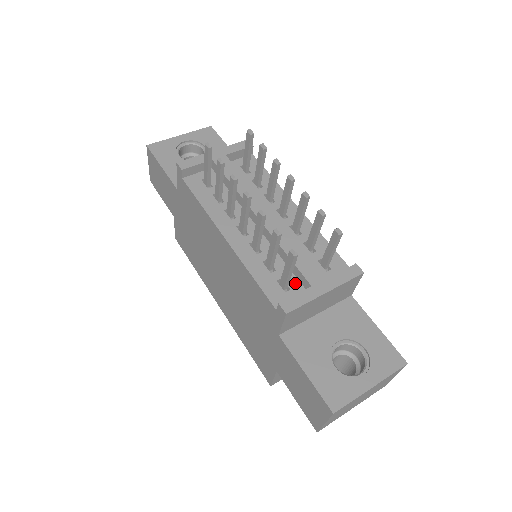
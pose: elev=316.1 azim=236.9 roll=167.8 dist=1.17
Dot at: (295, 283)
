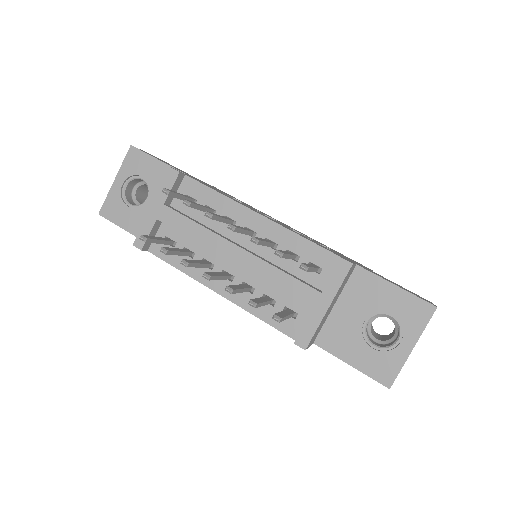
Dot at: (298, 305)
